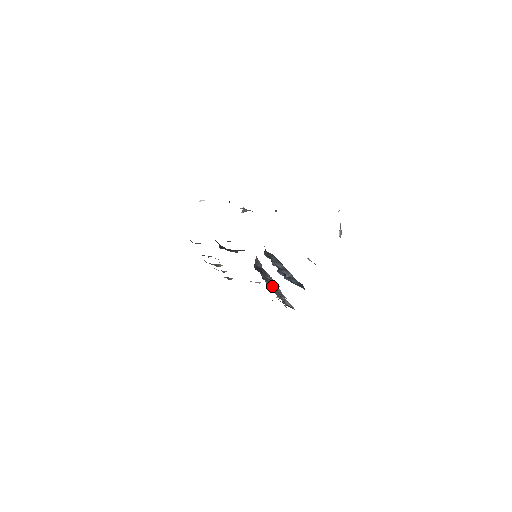
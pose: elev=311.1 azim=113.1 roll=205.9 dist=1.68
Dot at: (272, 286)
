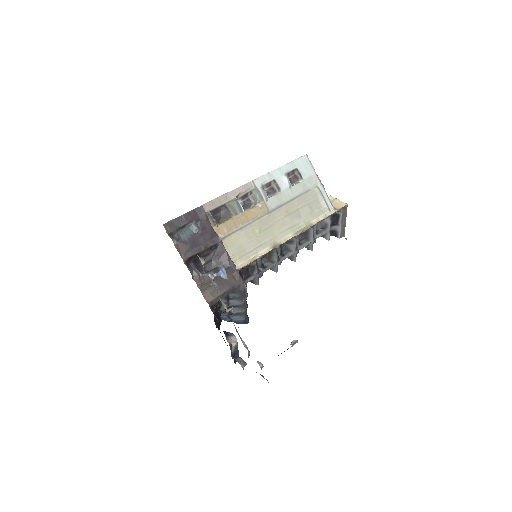
Dot at: (289, 248)
